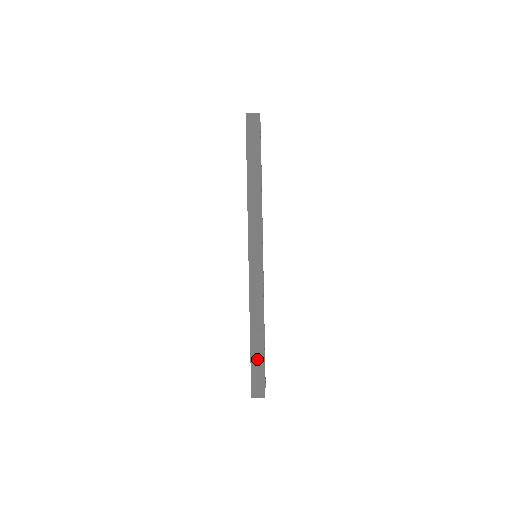
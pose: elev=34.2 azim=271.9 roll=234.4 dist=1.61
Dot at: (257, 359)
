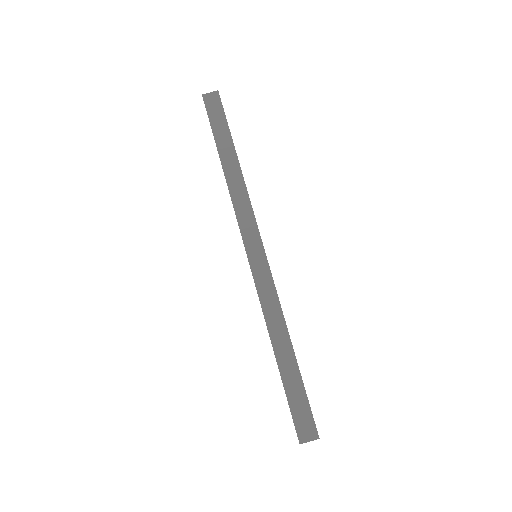
Dot at: (292, 384)
